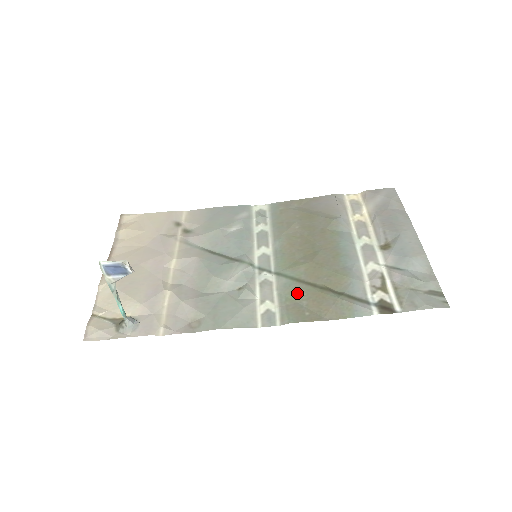
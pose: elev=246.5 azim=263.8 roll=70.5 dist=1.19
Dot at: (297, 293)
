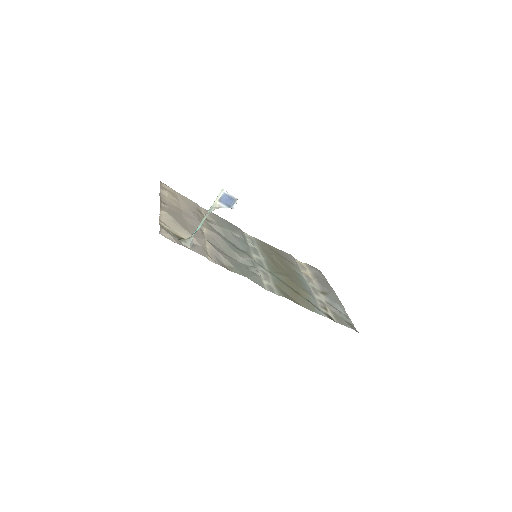
Dot at: (283, 286)
